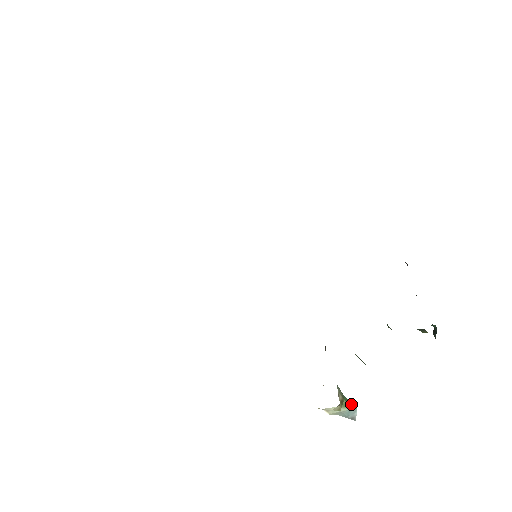
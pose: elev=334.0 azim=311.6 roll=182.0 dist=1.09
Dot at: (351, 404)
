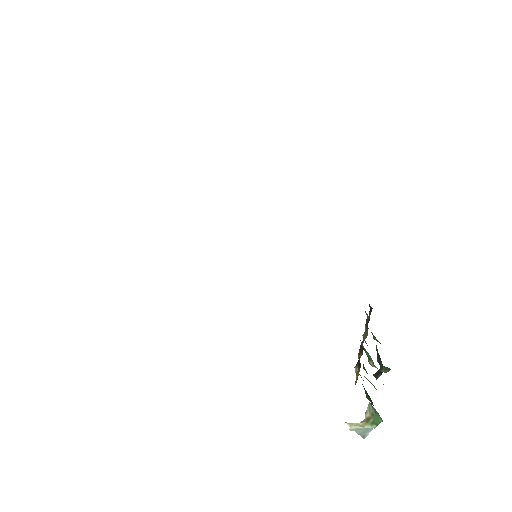
Dot at: occluded
